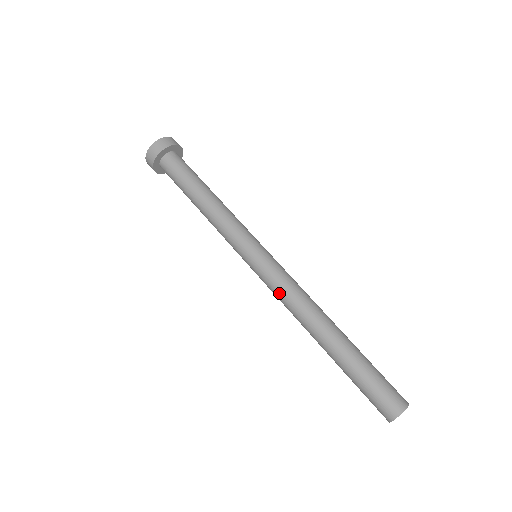
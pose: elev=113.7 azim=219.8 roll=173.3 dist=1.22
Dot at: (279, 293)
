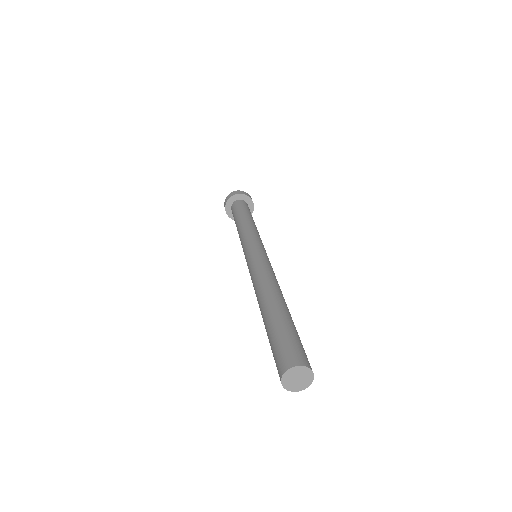
Dot at: (264, 266)
